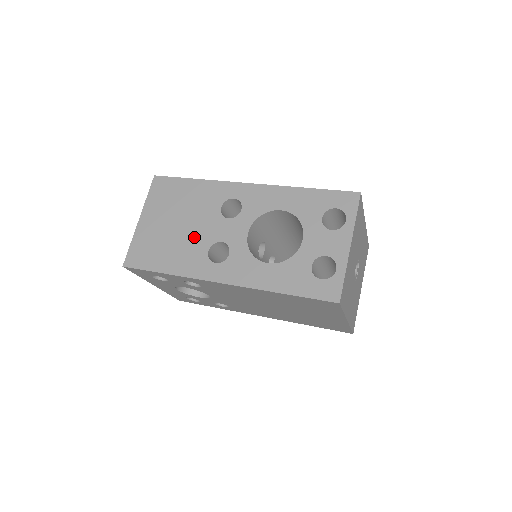
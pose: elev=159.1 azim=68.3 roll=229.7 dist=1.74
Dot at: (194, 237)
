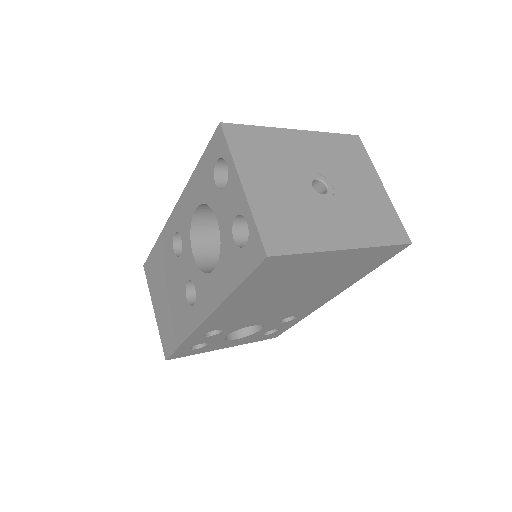
Dot at: (176, 295)
